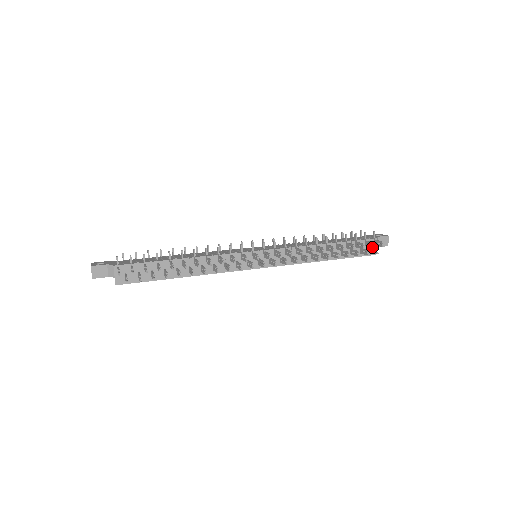
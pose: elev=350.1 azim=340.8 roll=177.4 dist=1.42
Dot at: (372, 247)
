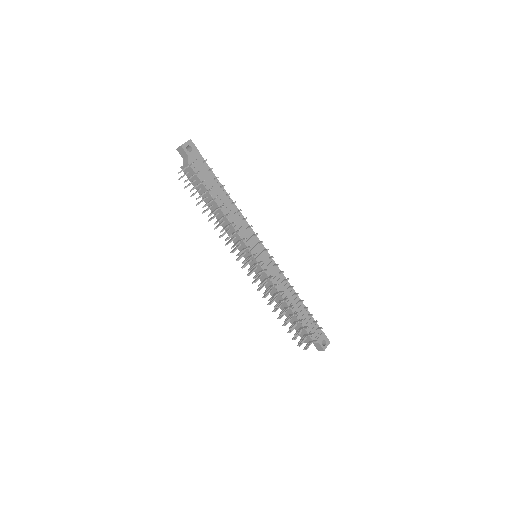
Dot at: (299, 342)
